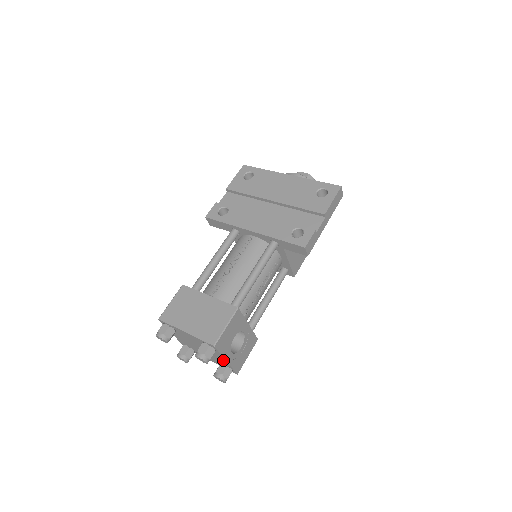
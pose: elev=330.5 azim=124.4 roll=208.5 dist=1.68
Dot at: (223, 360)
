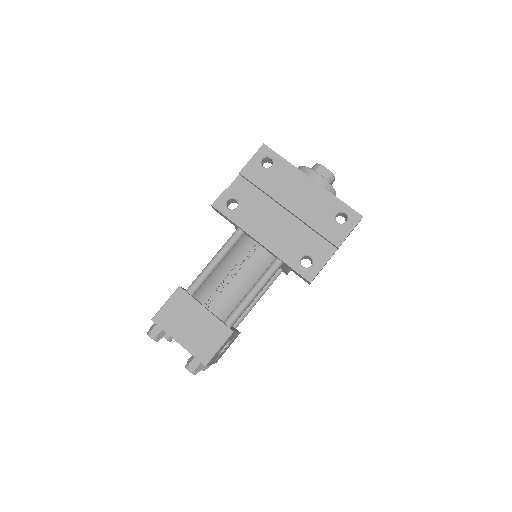
Dot at: occluded
